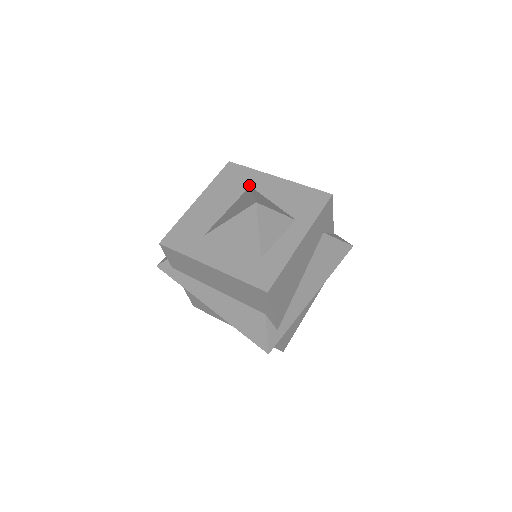
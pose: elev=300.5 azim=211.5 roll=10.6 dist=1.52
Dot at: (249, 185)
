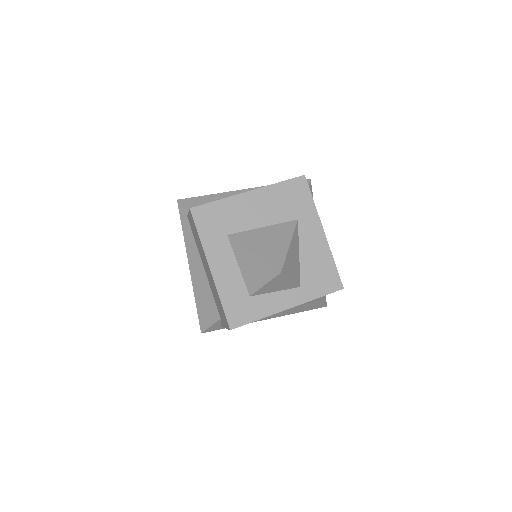
Dot at: (298, 218)
